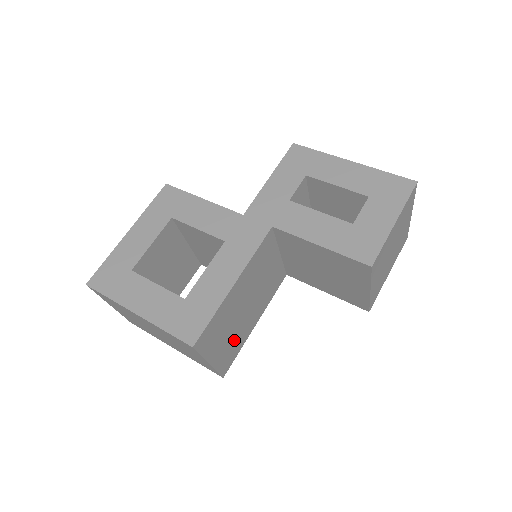
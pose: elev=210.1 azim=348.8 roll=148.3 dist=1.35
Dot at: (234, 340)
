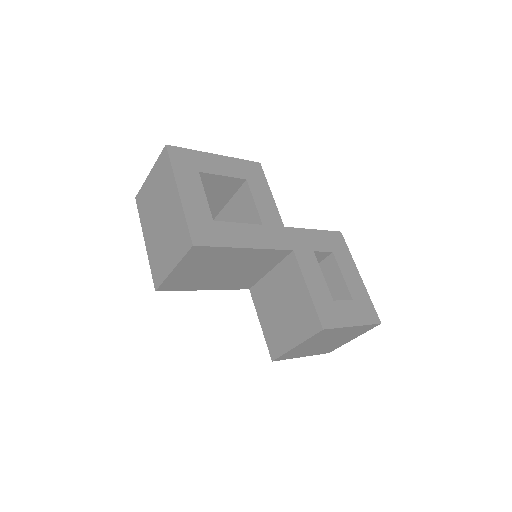
Dot at: (193, 279)
